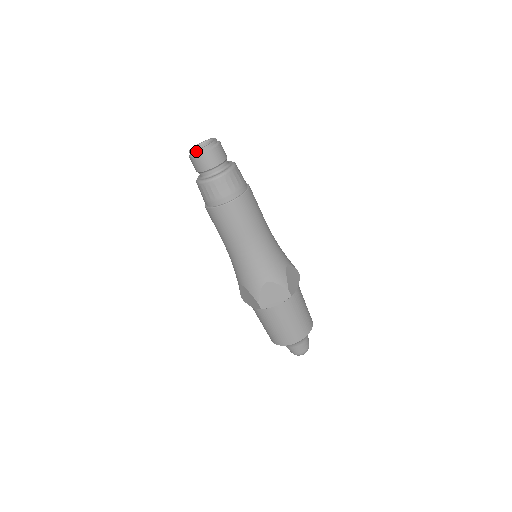
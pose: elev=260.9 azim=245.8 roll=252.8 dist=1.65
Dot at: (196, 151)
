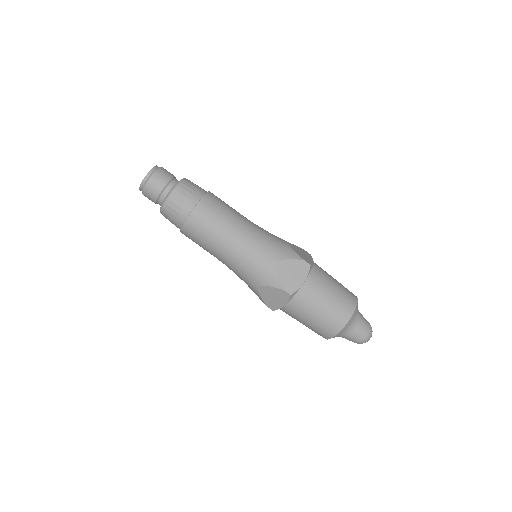
Dot at: (144, 180)
